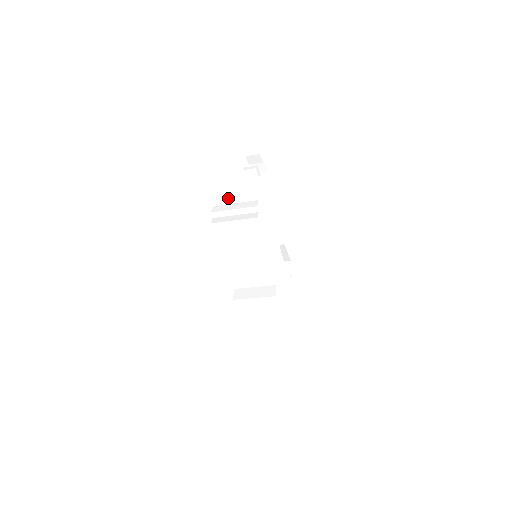
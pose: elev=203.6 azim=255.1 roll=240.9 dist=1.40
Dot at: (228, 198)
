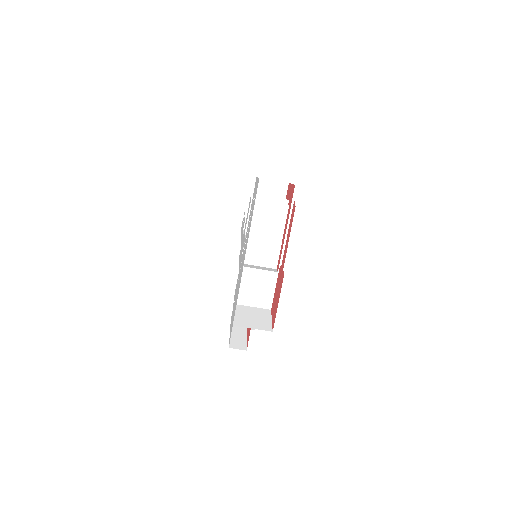
Dot at: occluded
